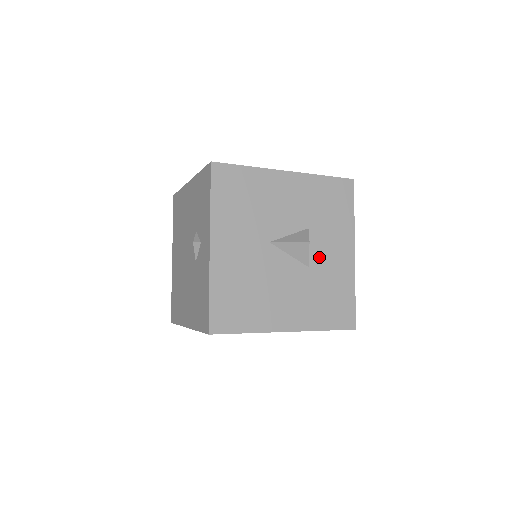
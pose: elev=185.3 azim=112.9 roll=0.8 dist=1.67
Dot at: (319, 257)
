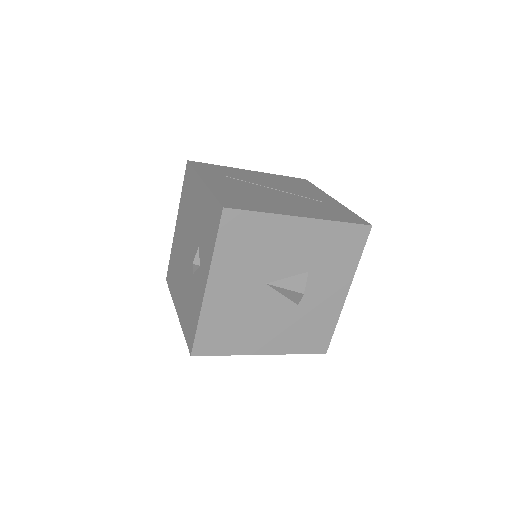
Dot at: (311, 296)
